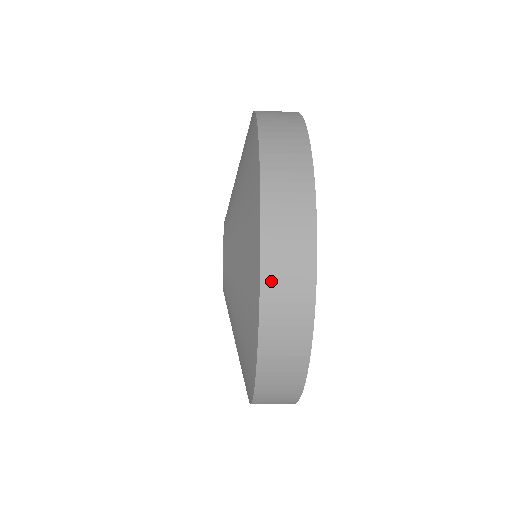
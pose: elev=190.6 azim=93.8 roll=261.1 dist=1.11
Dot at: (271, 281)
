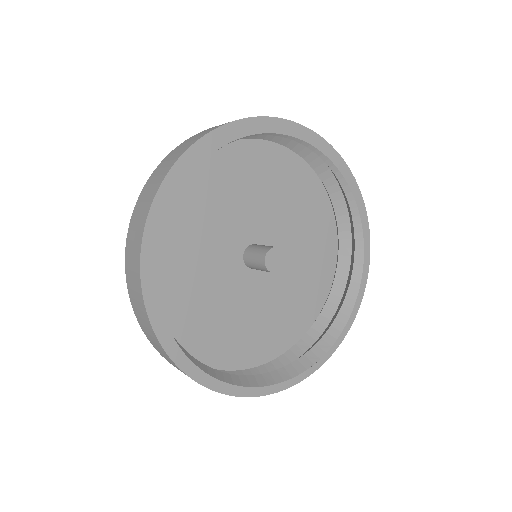
Dot at: occluded
